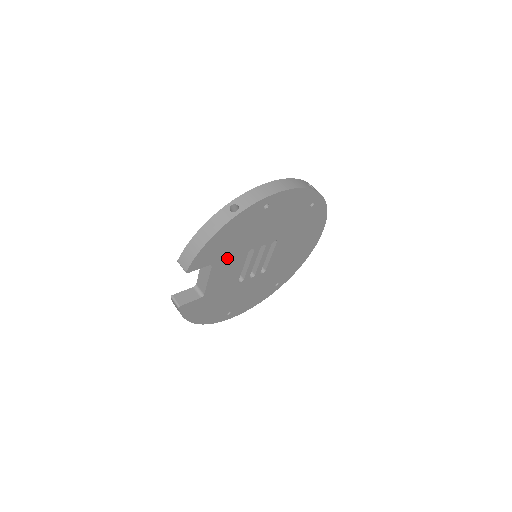
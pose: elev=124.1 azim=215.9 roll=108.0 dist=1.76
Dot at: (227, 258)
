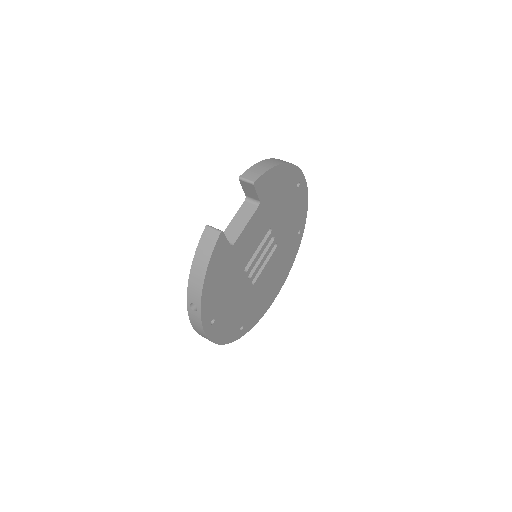
Dot at: (264, 213)
